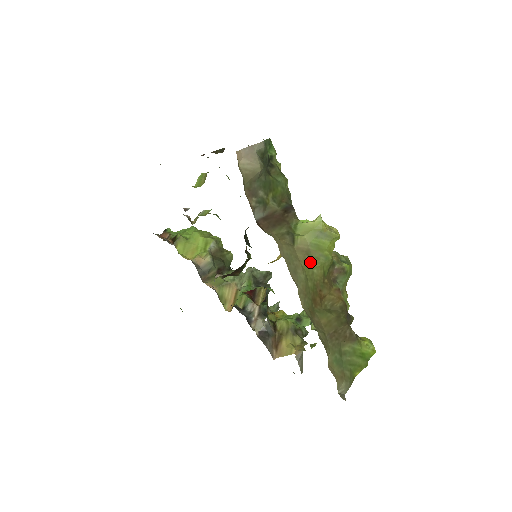
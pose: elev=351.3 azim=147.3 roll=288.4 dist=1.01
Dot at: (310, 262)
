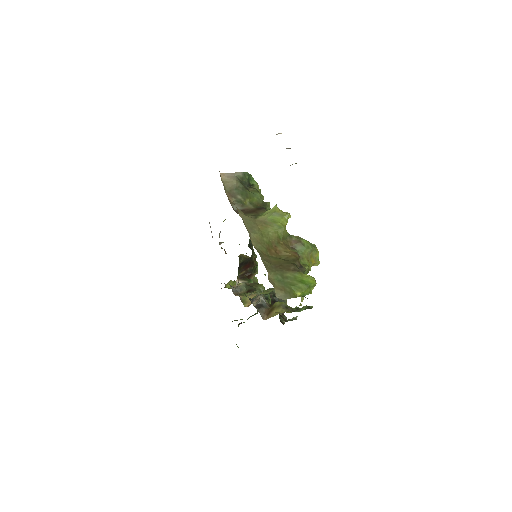
Dot at: (266, 227)
